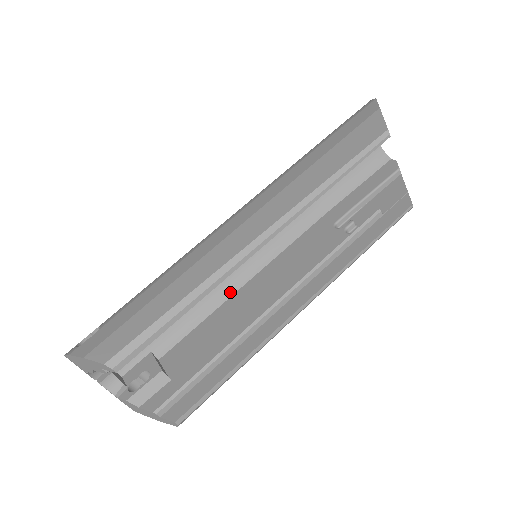
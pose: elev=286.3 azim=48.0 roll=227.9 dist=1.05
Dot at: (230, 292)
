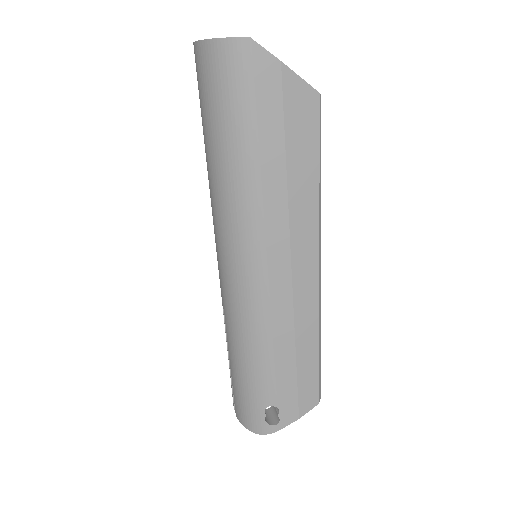
Dot at: occluded
